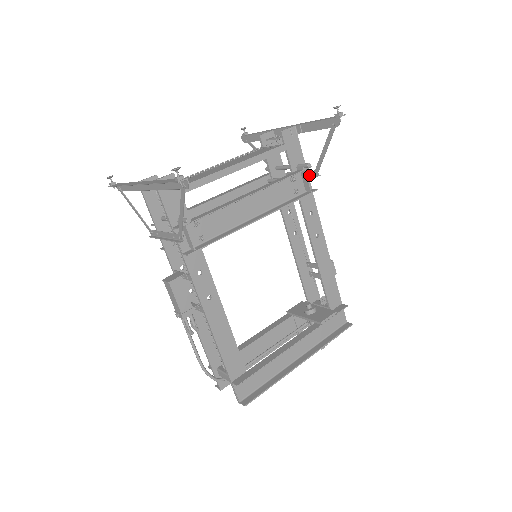
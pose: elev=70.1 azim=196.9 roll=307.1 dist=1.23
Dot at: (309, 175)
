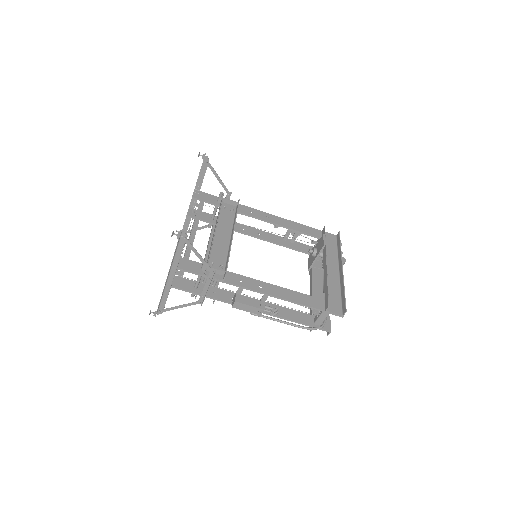
Dot at: occluded
